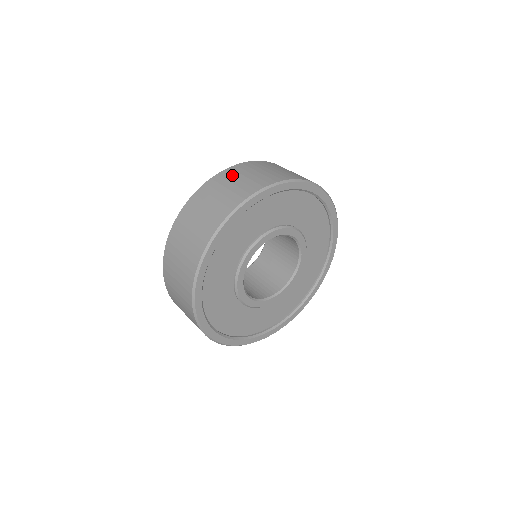
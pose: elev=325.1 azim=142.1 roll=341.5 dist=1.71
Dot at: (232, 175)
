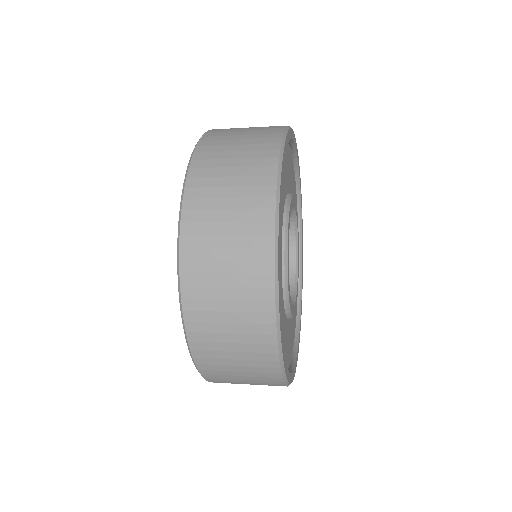
Dot at: occluded
